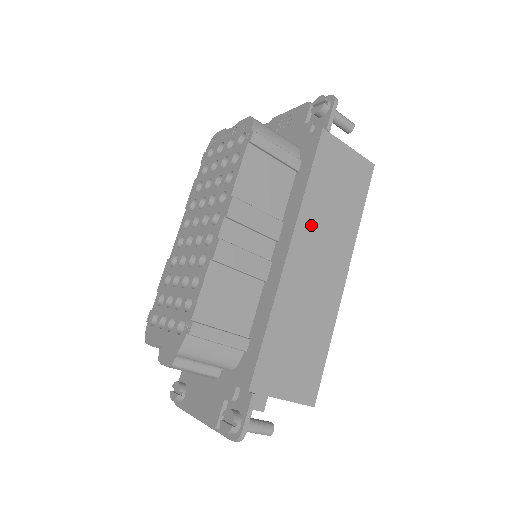
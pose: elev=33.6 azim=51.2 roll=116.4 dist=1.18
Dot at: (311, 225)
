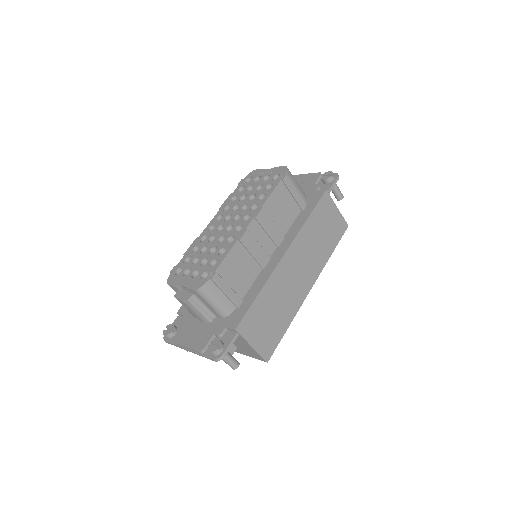
Dot at: (302, 244)
